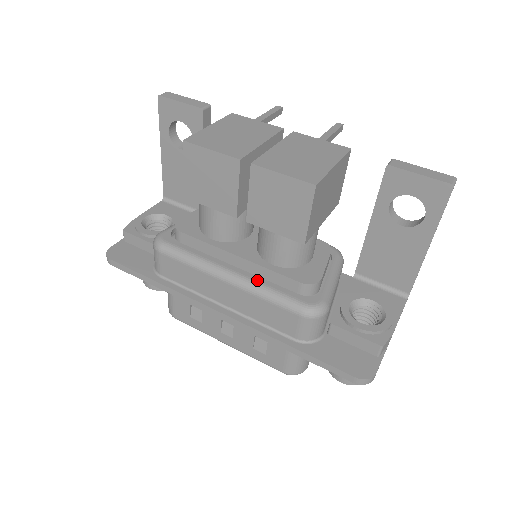
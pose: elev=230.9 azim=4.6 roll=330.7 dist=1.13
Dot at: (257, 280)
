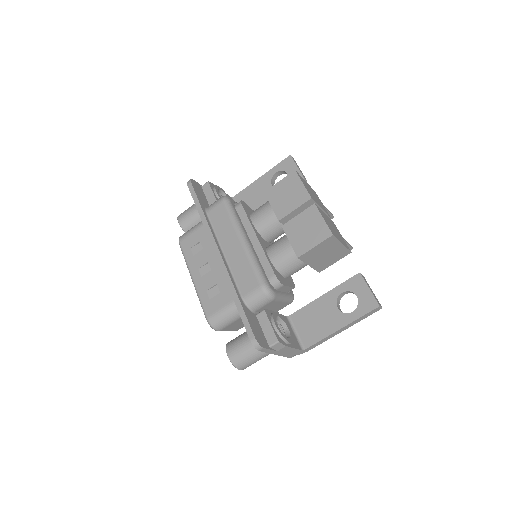
Dot at: (256, 255)
